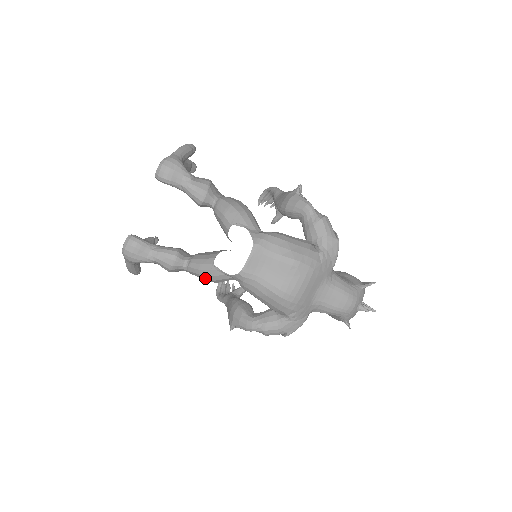
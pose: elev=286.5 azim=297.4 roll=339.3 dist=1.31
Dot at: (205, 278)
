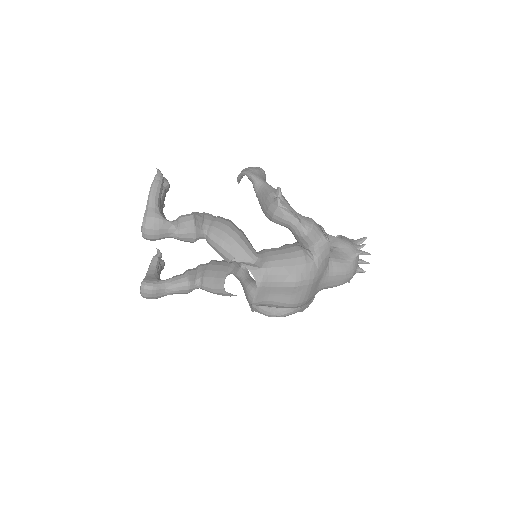
Dot at: occluded
